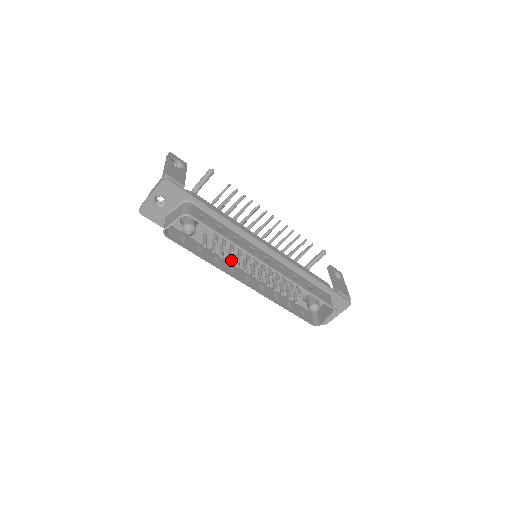
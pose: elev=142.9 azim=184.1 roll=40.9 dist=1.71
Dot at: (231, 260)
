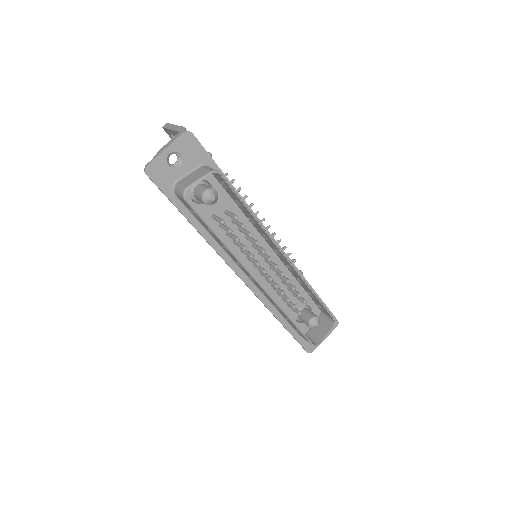
Dot at: occluded
